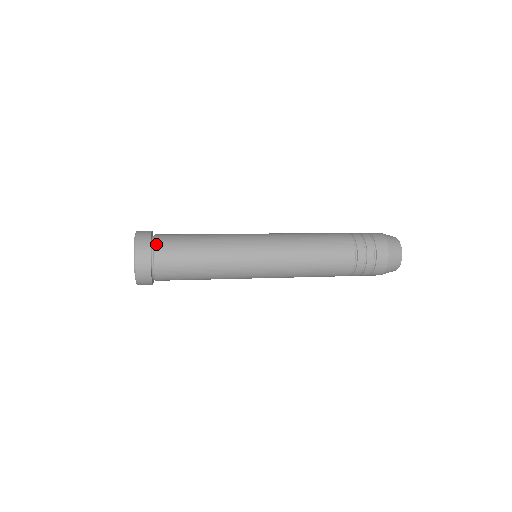
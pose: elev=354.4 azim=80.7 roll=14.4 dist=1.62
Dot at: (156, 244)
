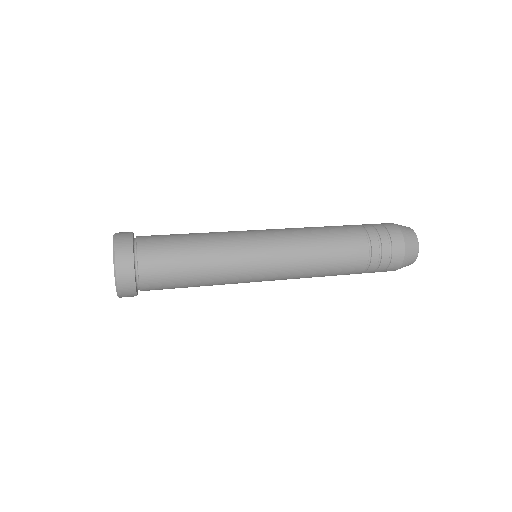
Dot at: (140, 255)
